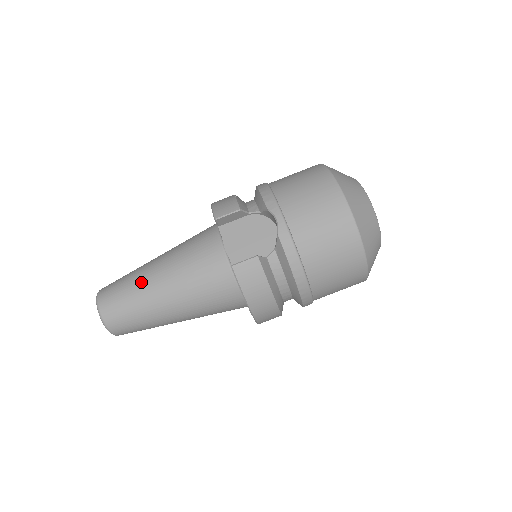
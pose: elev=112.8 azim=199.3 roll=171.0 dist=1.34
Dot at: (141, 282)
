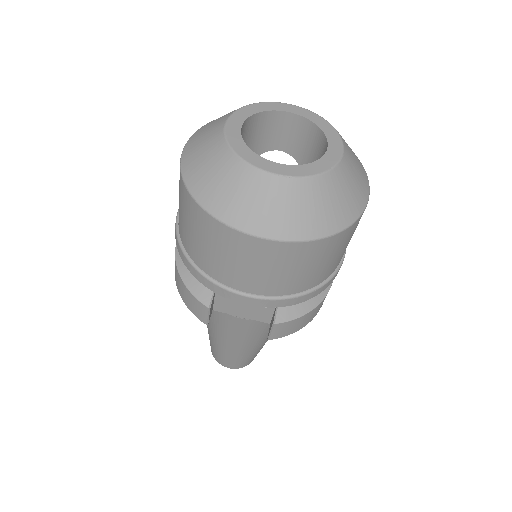
Dot at: (228, 352)
